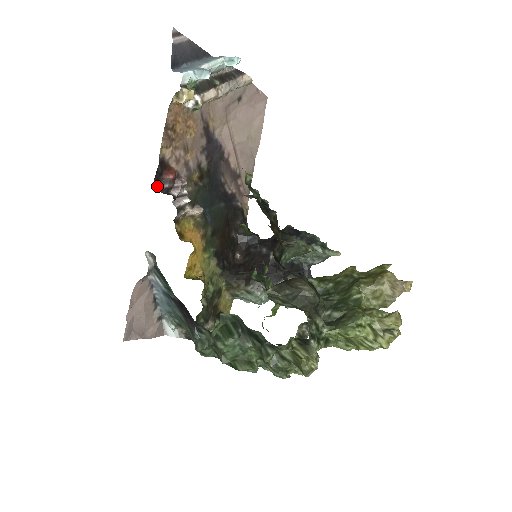
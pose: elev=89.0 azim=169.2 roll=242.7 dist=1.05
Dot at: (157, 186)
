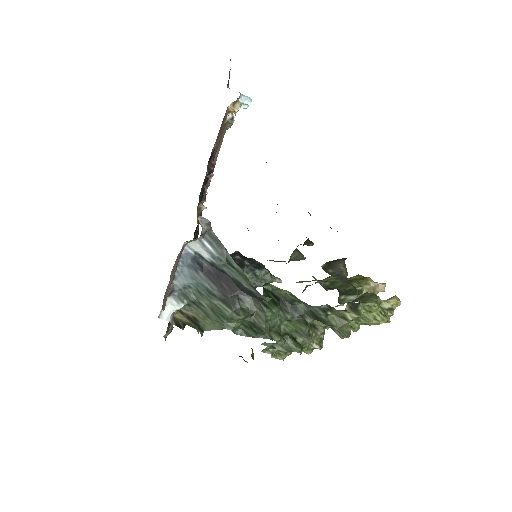
Dot at: (208, 165)
